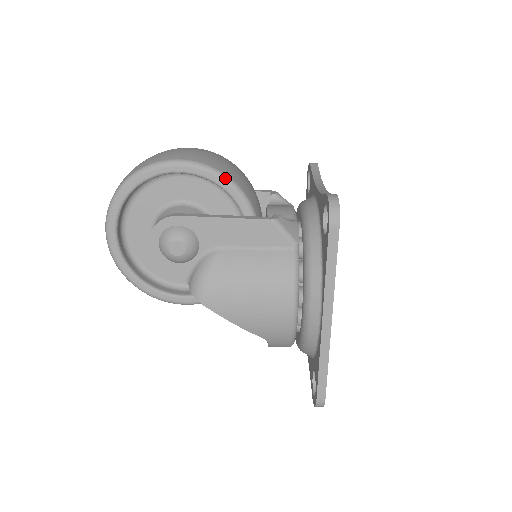
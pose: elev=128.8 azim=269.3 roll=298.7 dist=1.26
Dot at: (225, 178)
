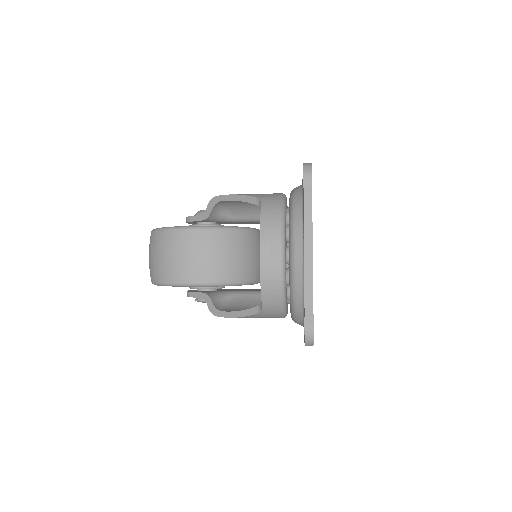
Dot at: occluded
